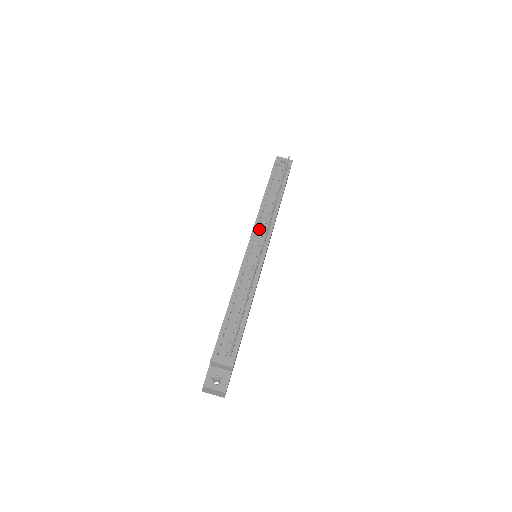
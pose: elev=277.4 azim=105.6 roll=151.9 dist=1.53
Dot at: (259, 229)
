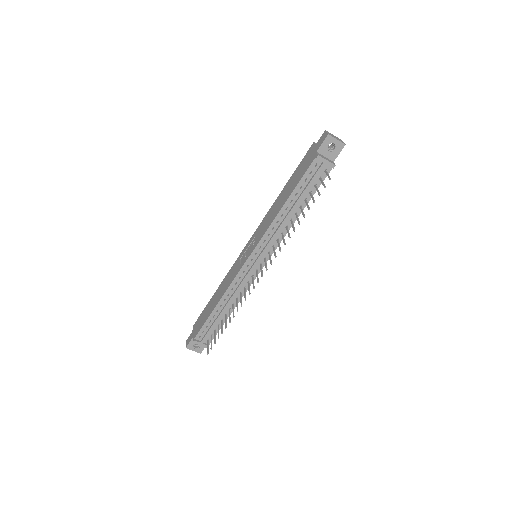
Dot at: (265, 242)
